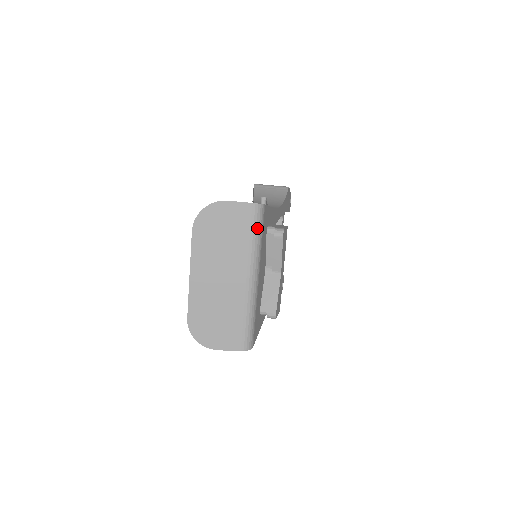
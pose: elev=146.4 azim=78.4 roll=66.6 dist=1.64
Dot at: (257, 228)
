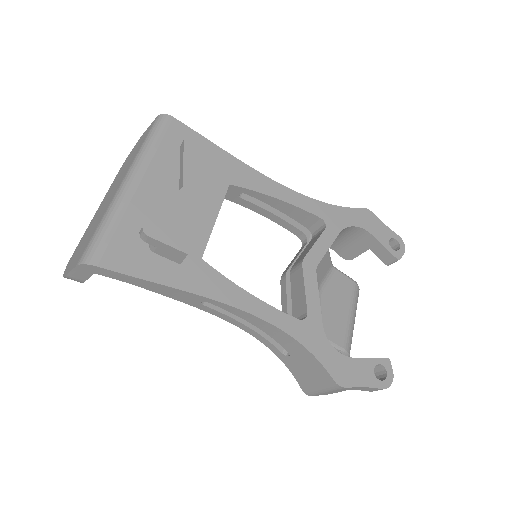
Dot at: (152, 134)
